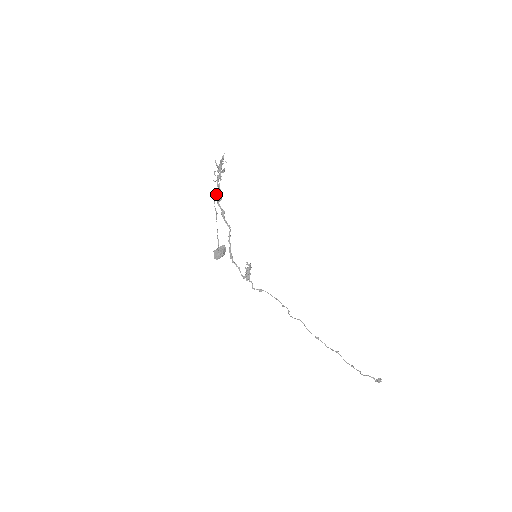
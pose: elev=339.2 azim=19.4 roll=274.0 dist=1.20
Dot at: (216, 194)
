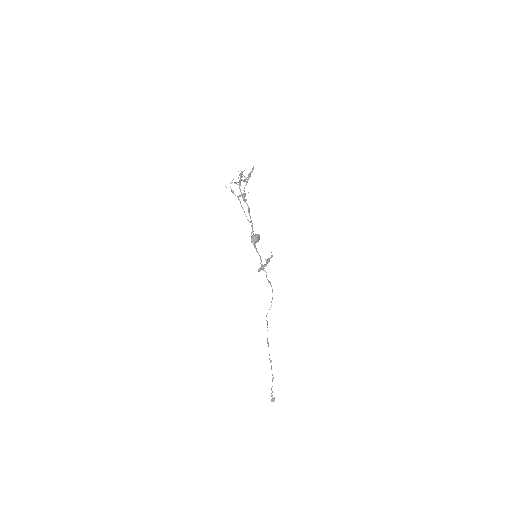
Dot at: (244, 194)
